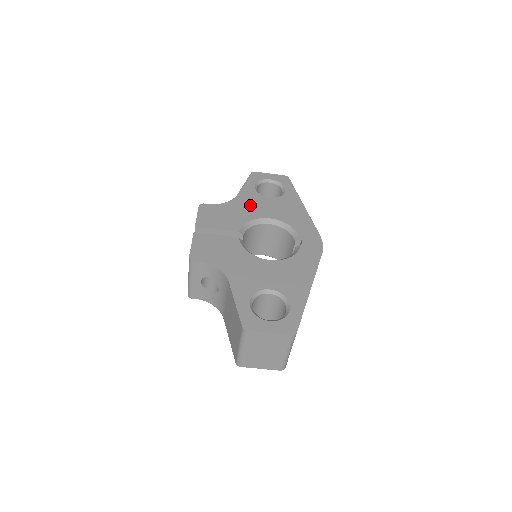
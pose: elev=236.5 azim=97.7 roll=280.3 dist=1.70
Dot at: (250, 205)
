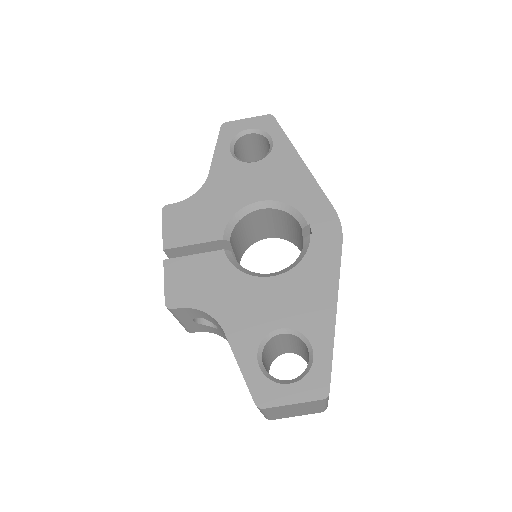
Dot at: (229, 186)
